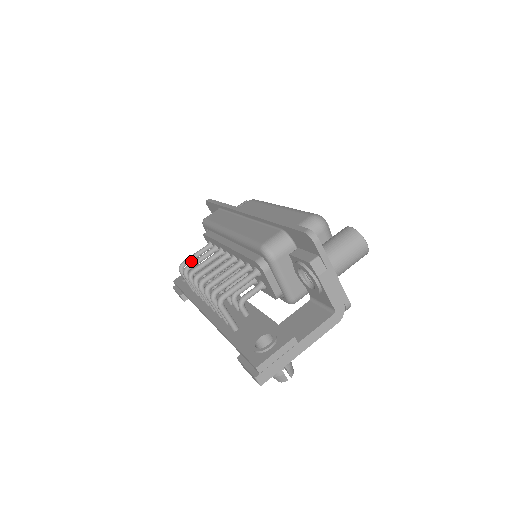
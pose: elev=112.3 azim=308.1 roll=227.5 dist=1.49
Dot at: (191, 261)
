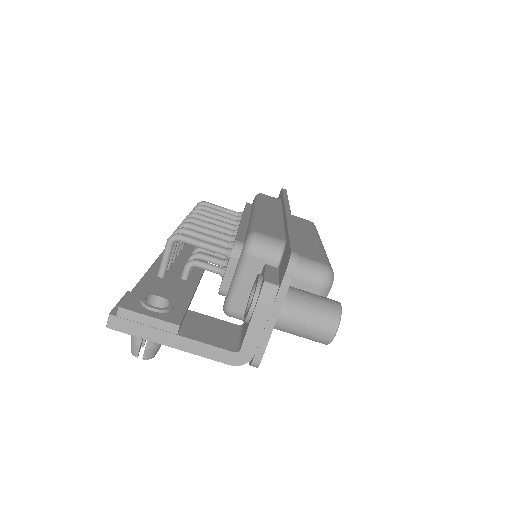
Dot at: occluded
